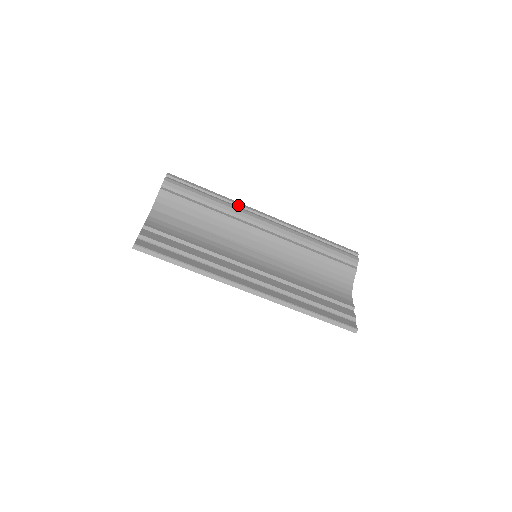
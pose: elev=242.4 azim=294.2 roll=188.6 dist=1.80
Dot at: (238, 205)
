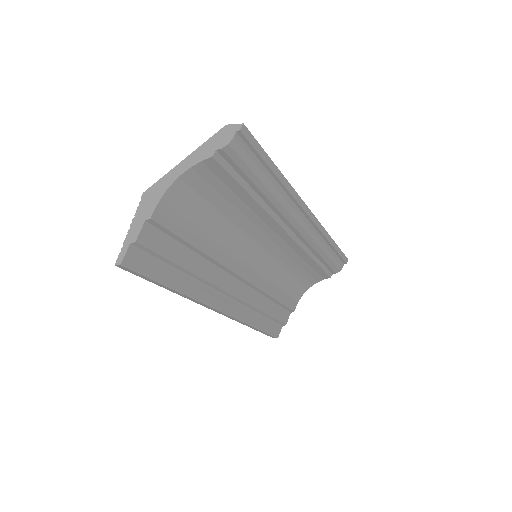
Dot at: (291, 196)
